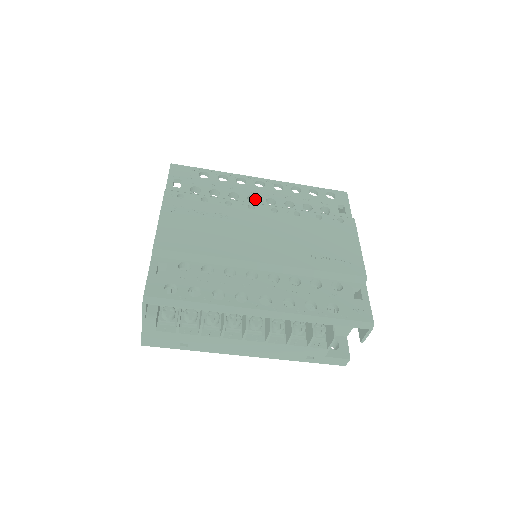
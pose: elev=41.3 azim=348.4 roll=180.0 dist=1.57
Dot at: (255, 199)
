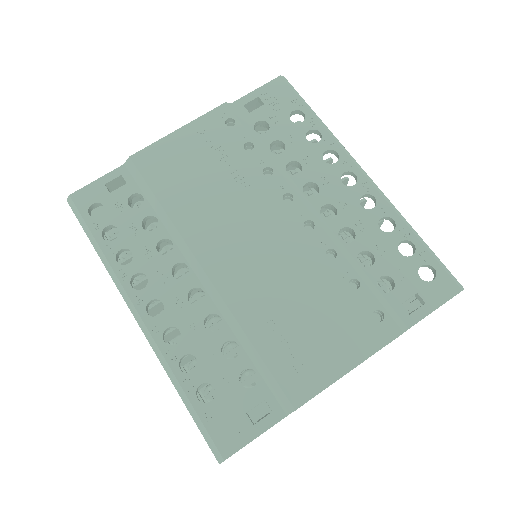
Dot at: (319, 192)
